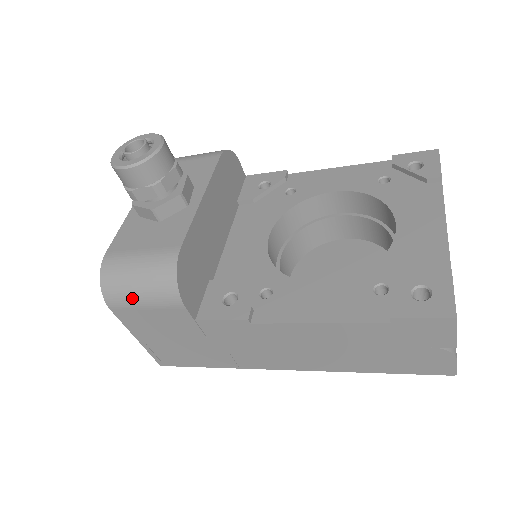
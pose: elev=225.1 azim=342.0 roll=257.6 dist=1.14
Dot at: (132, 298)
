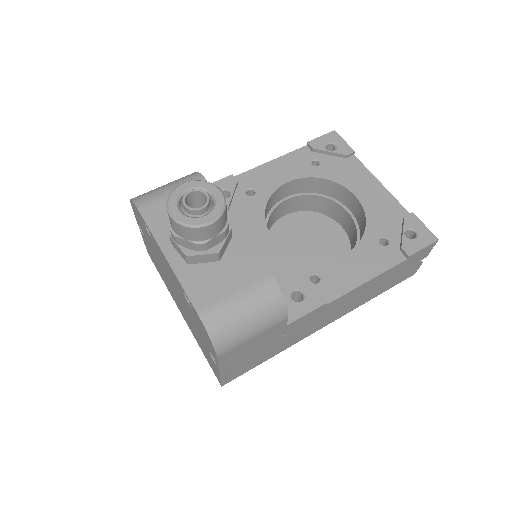
Dot at: (244, 335)
